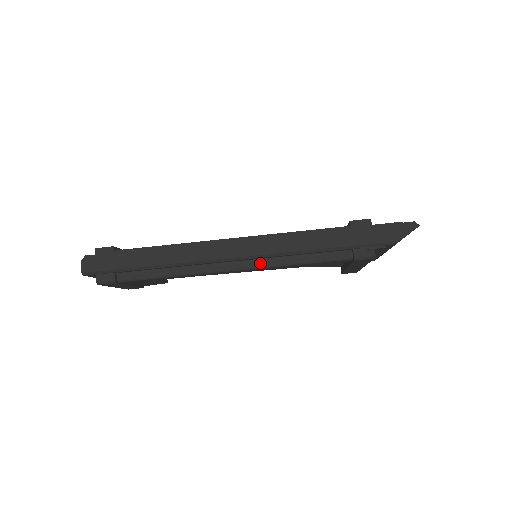
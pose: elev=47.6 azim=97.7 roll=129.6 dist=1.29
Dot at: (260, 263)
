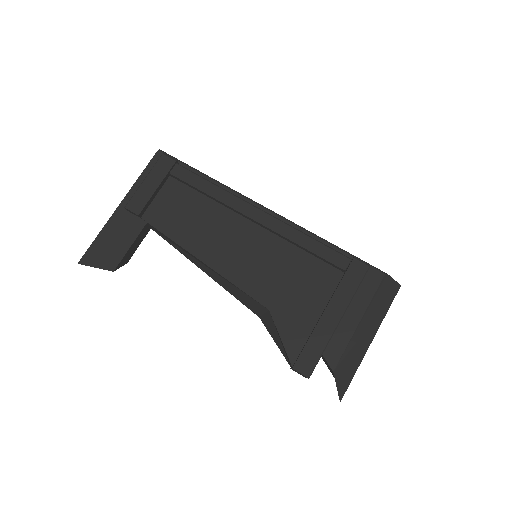
Dot at: (282, 222)
